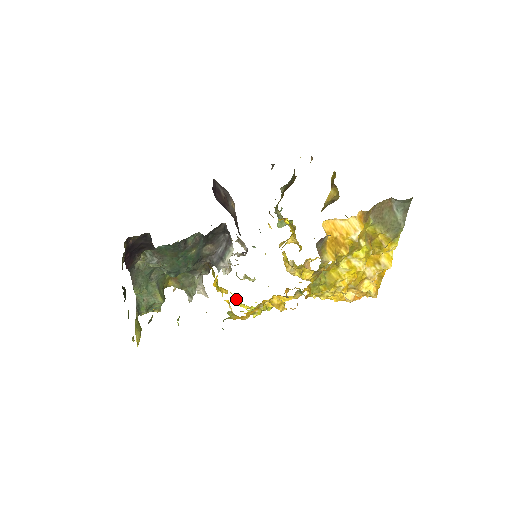
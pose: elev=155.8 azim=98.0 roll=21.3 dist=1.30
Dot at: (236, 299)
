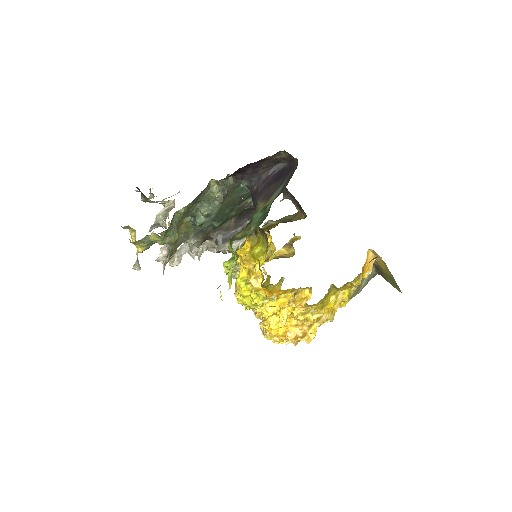
Dot at: (244, 280)
